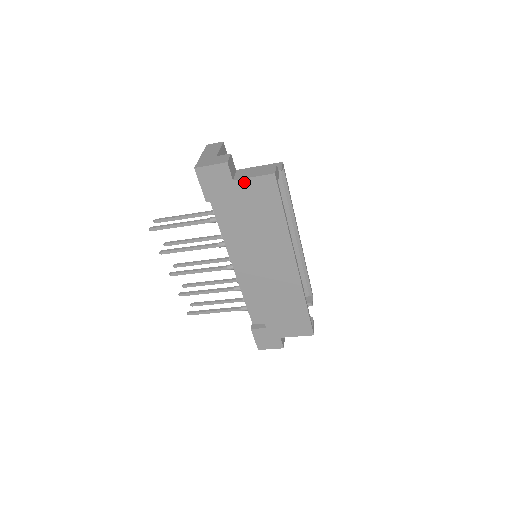
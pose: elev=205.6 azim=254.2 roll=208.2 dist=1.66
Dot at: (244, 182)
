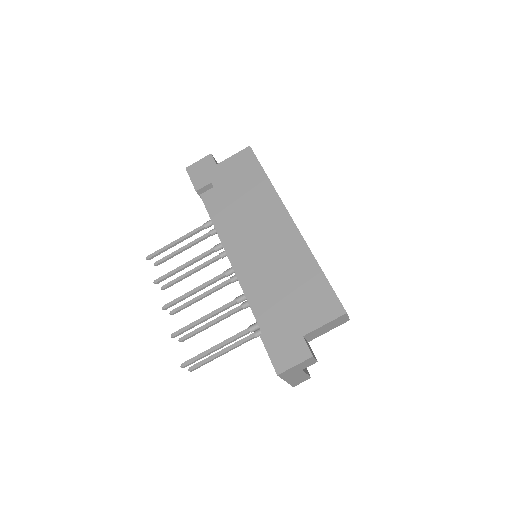
Dot at: (226, 162)
